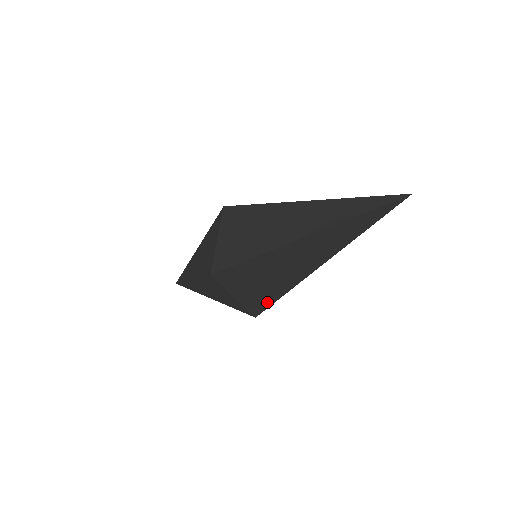
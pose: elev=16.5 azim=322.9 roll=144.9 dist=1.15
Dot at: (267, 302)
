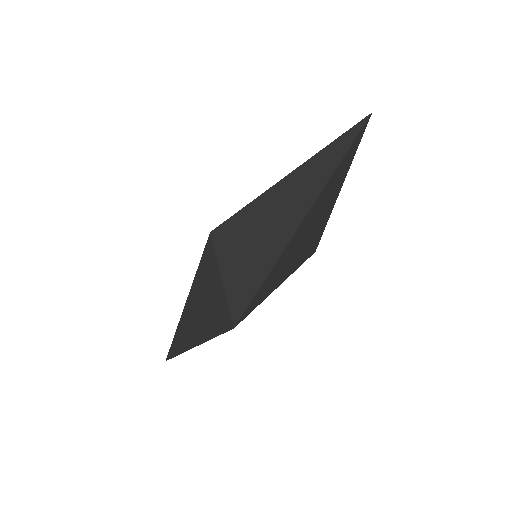
Dot at: (252, 288)
